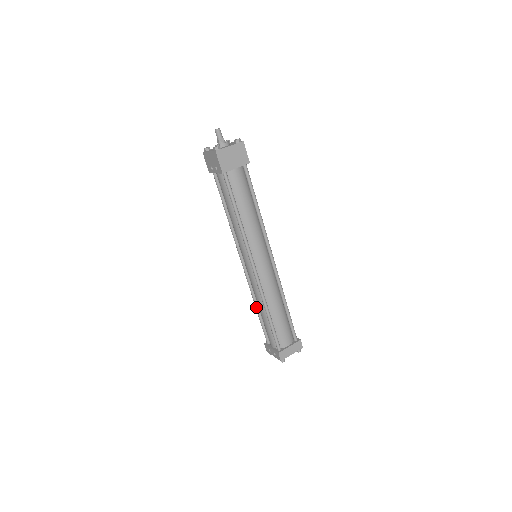
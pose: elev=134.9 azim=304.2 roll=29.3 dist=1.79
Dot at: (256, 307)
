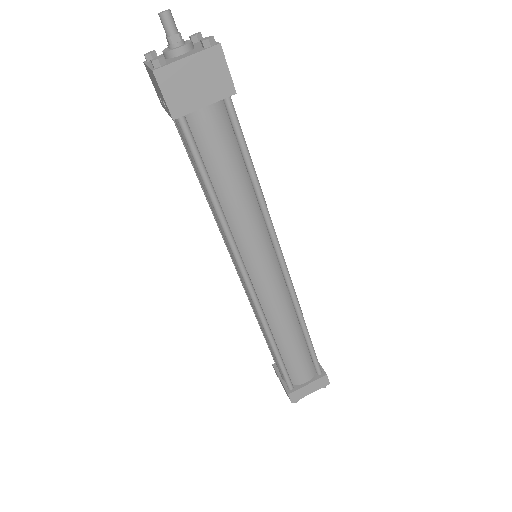
Dot at: (258, 323)
